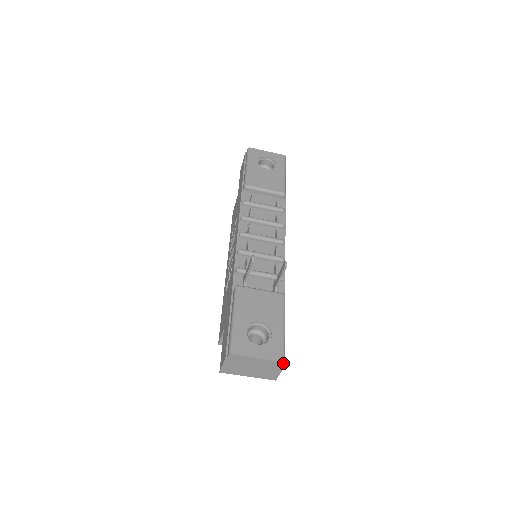
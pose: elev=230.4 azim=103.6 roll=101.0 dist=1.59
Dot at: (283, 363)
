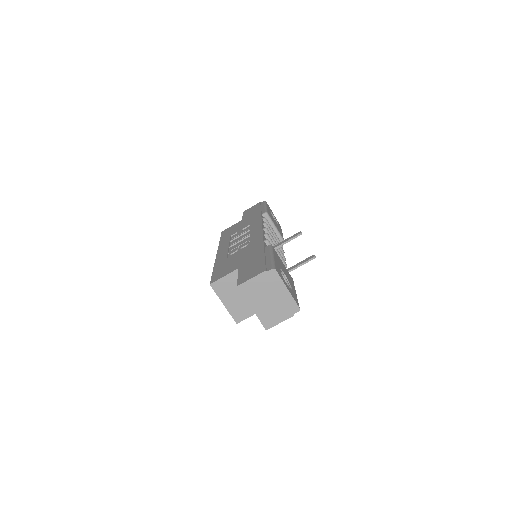
Dot at: (298, 310)
